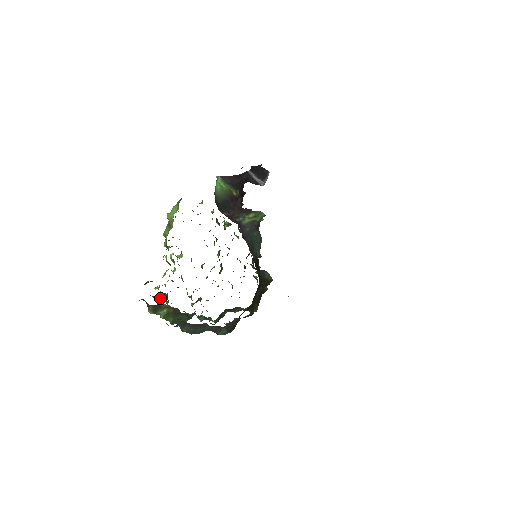
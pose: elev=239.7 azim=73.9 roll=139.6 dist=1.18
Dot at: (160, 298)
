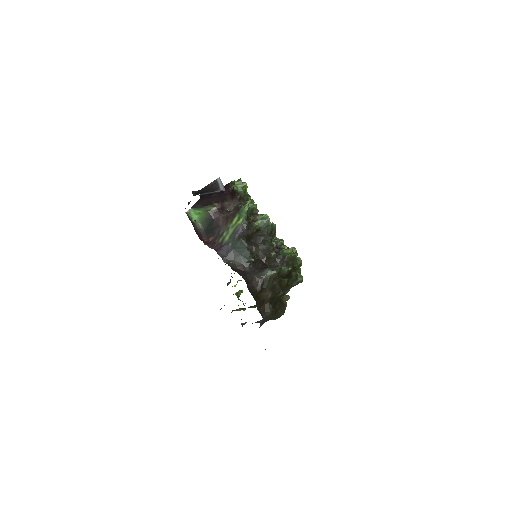
Dot at: (242, 290)
